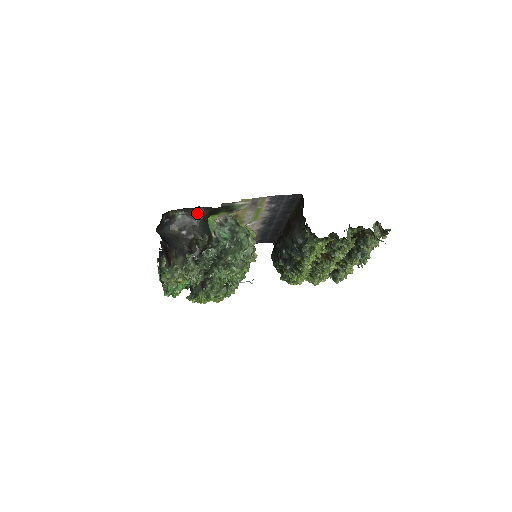
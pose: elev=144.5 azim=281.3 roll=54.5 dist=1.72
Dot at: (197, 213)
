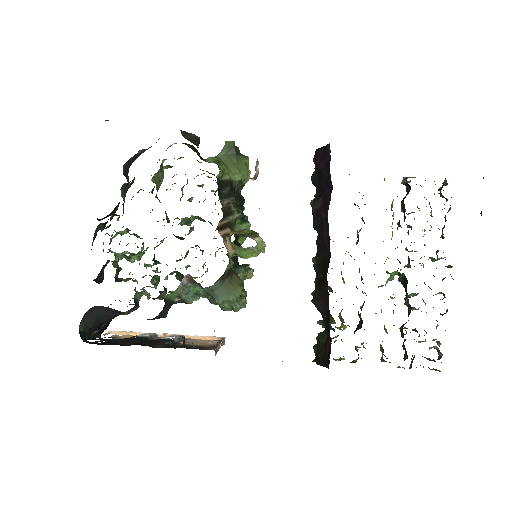
Dot at: occluded
